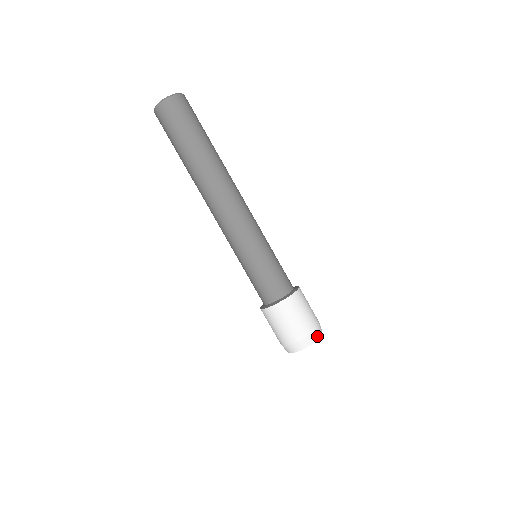
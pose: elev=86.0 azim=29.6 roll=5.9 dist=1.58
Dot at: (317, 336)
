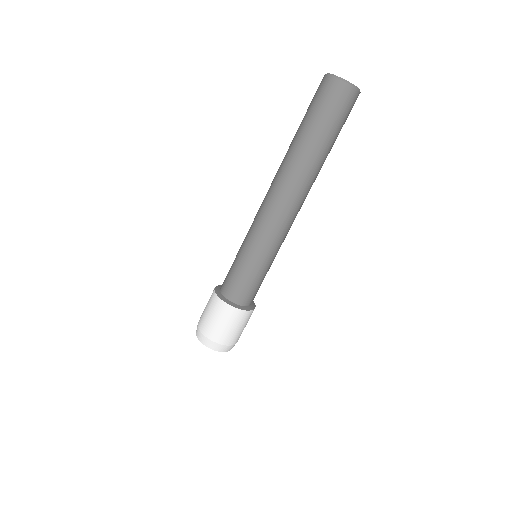
Dot at: occluded
